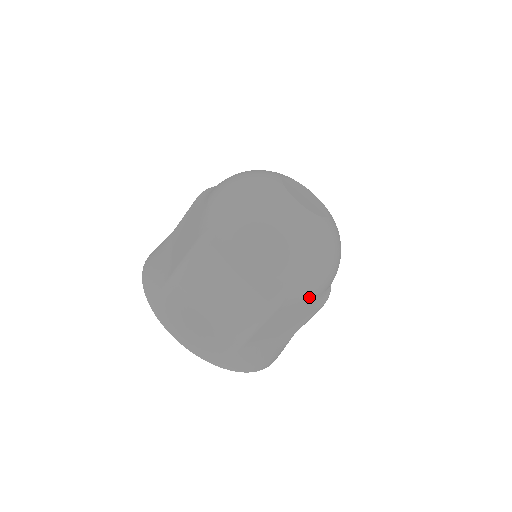
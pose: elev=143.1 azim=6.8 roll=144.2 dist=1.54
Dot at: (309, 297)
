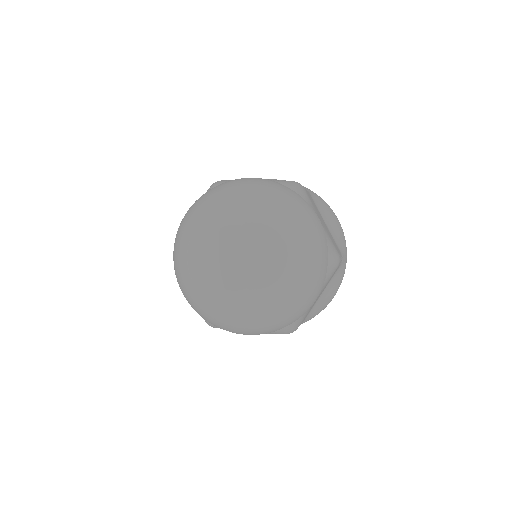
Dot at: (313, 303)
